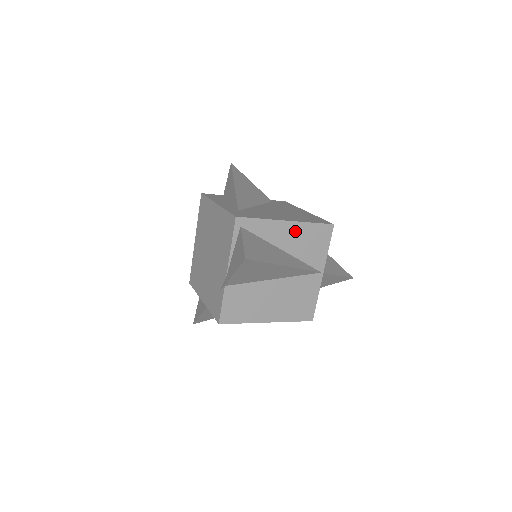
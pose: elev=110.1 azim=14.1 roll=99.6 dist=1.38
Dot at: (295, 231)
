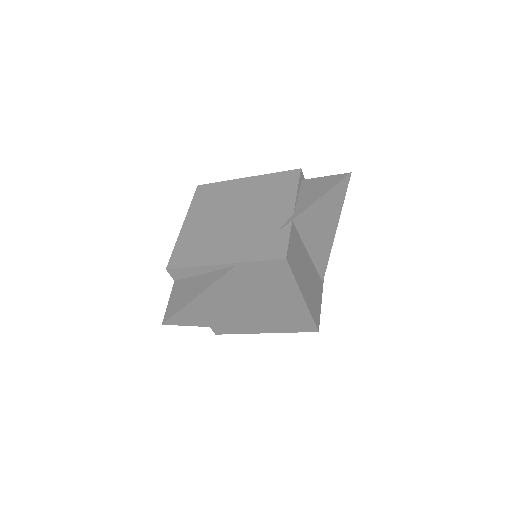
Dot at: occluded
